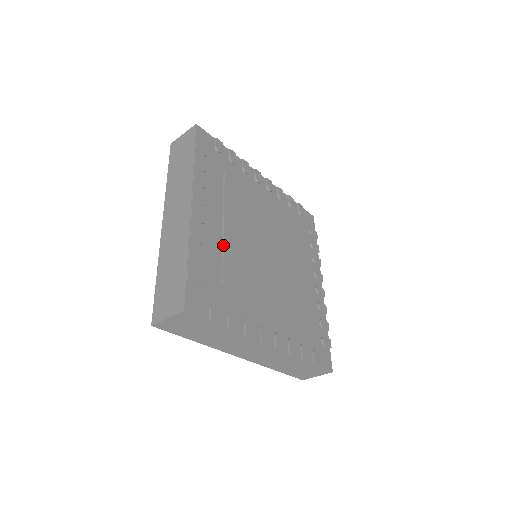
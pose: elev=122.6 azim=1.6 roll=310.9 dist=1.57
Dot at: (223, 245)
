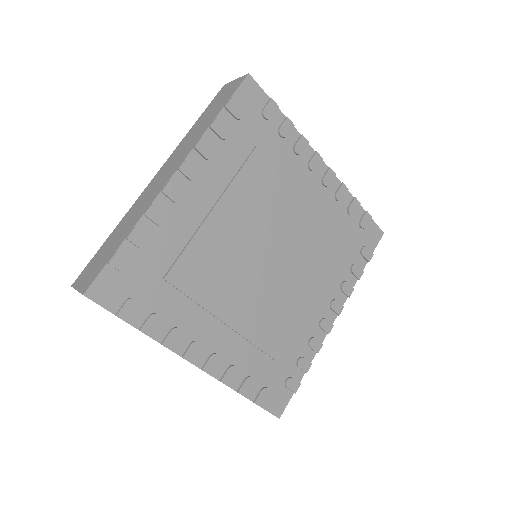
Dot at: (193, 235)
